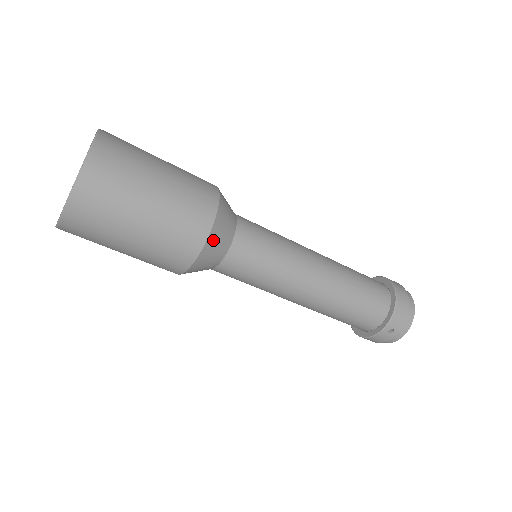
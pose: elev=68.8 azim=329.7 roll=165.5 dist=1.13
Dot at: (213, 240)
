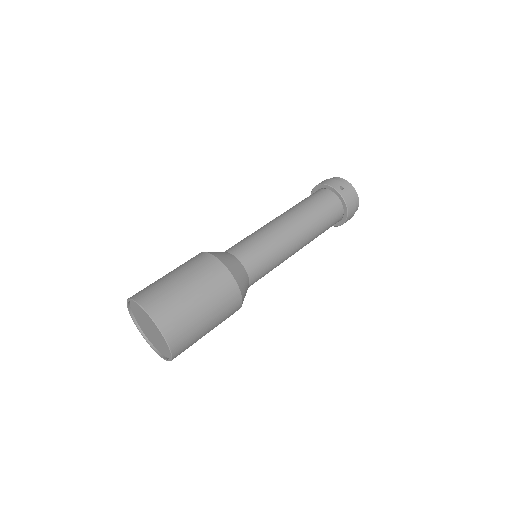
Dot at: occluded
